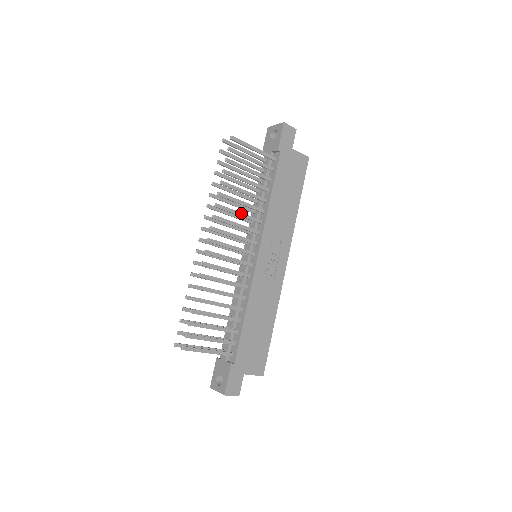
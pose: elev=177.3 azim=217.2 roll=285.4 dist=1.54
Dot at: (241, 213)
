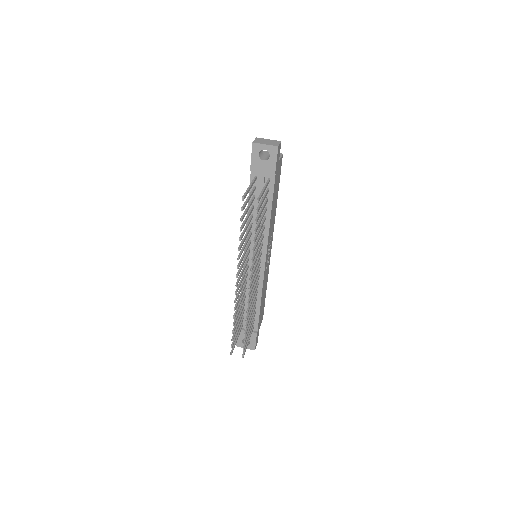
Dot at: (259, 246)
